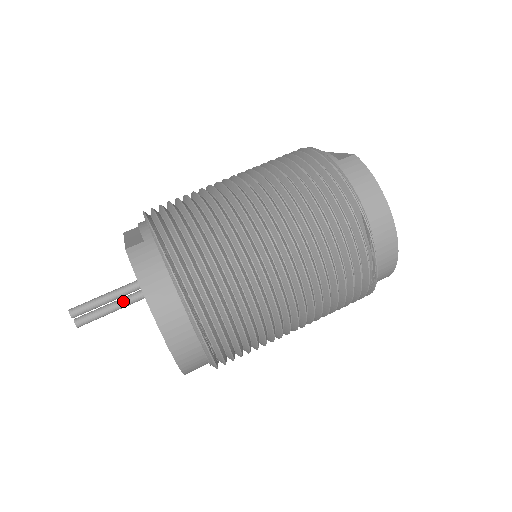
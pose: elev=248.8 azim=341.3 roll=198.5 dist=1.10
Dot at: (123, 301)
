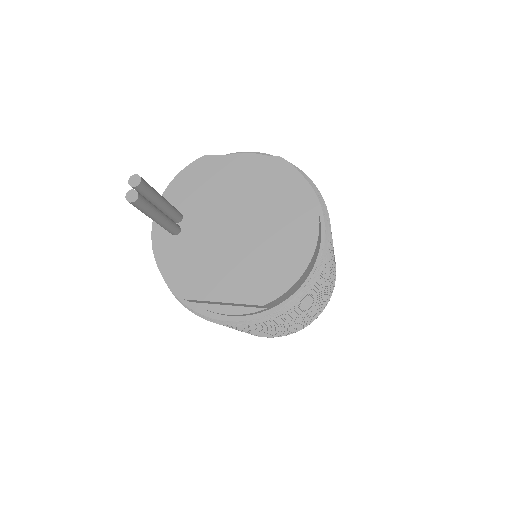
Dot at: (167, 216)
